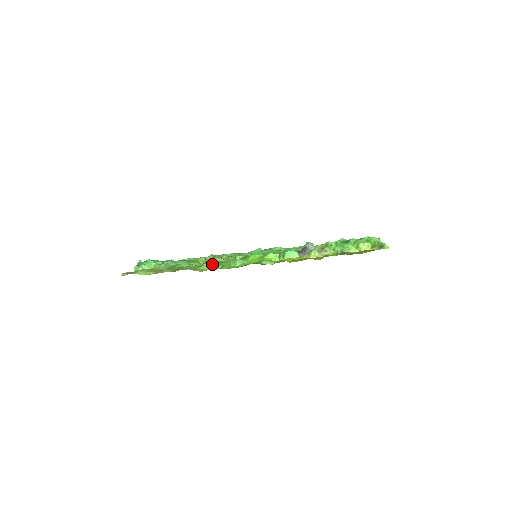
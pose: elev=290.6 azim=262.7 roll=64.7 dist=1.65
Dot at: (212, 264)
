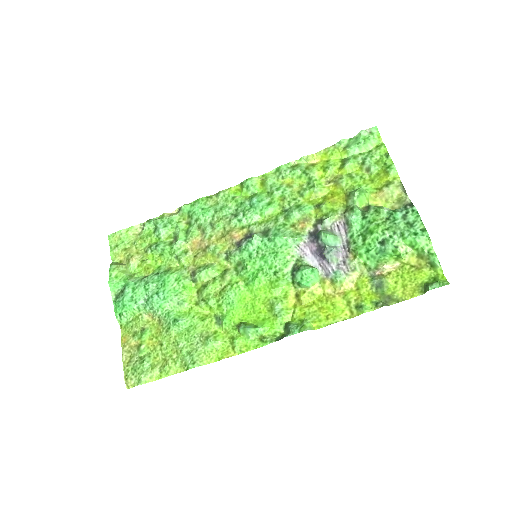
Dot at: (211, 307)
